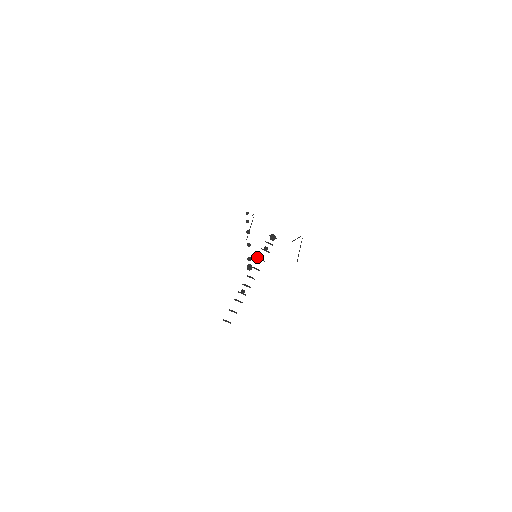
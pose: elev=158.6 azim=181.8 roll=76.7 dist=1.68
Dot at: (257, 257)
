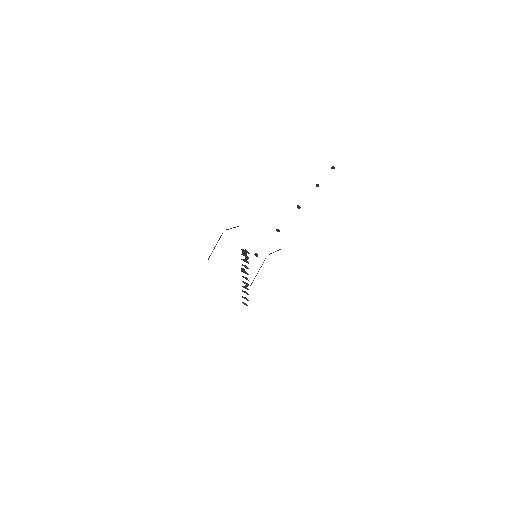
Dot at: (242, 264)
